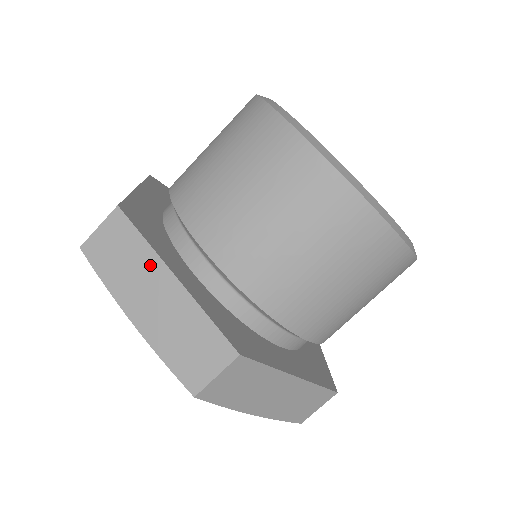
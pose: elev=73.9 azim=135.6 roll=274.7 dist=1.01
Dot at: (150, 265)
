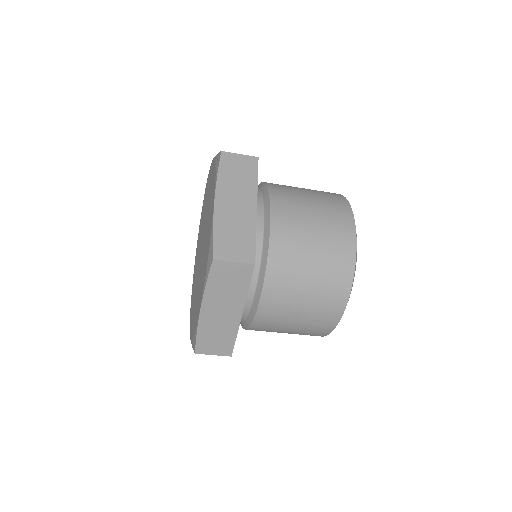
Dot at: (249, 192)
